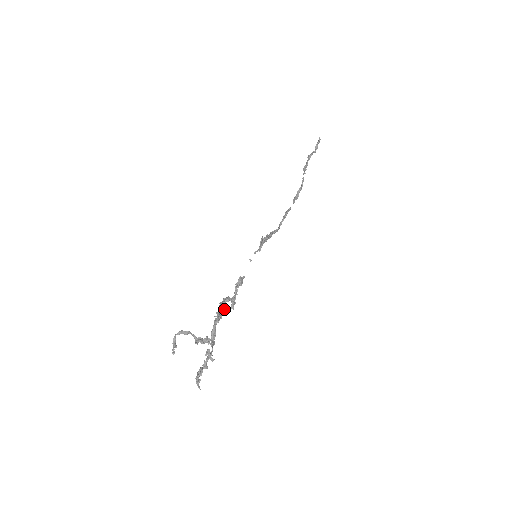
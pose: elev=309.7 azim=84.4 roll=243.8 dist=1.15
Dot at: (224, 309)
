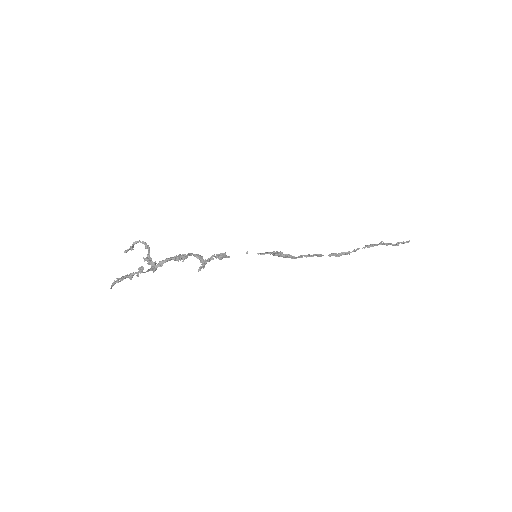
Dot at: (187, 256)
